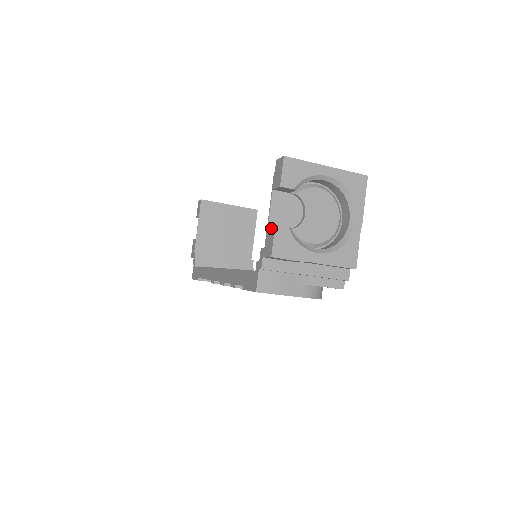
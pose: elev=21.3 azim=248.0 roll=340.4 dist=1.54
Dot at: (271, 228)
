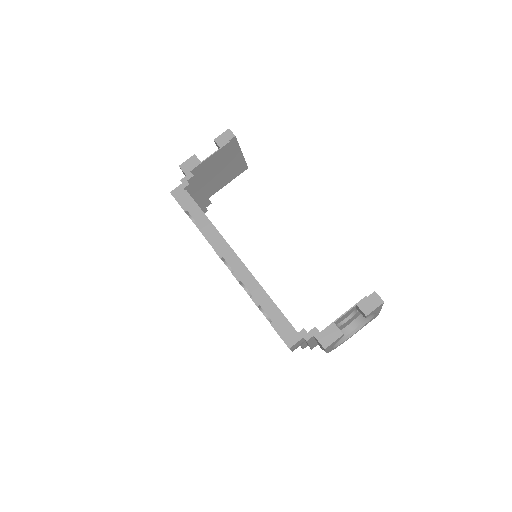
Dot at: (338, 330)
